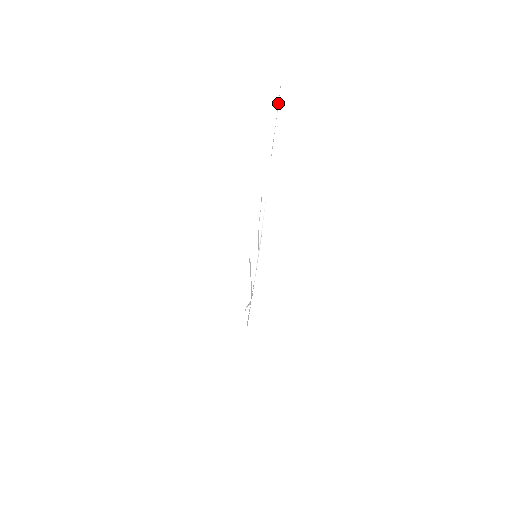
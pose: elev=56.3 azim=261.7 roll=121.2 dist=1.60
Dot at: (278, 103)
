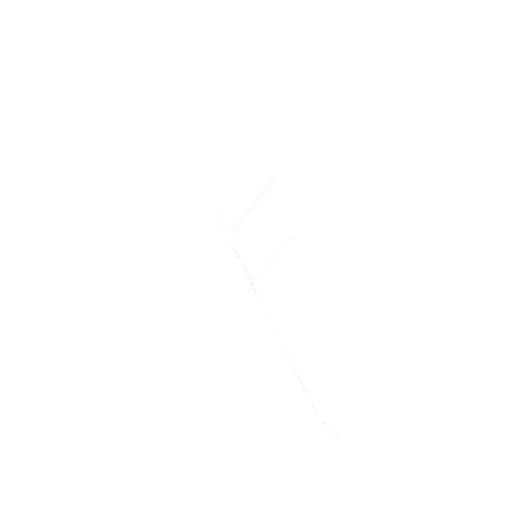
Dot at: (323, 422)
